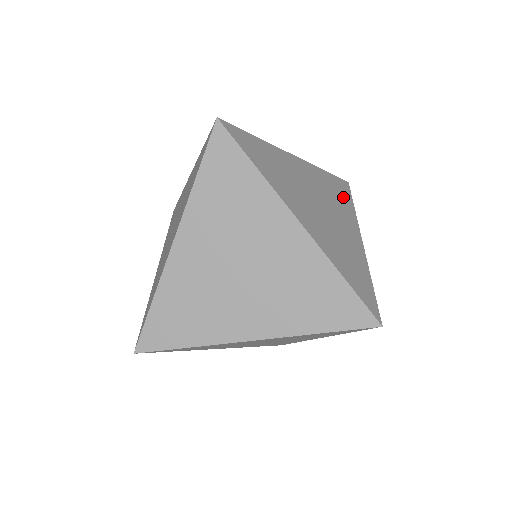
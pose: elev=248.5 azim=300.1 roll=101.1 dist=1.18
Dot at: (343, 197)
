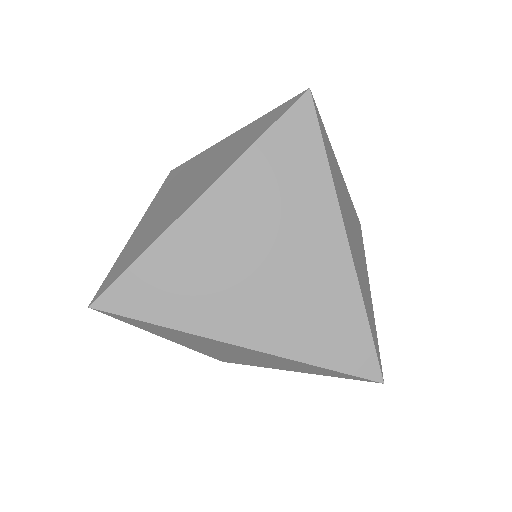
Dot at: (360, 235)
